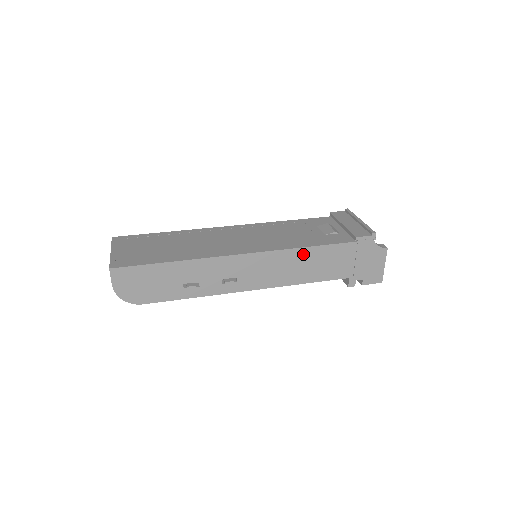
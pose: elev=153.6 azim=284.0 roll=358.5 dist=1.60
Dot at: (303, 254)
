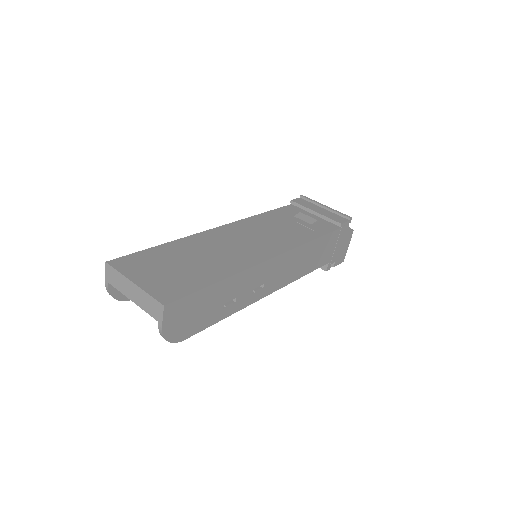
Dot at: (310, 247)
